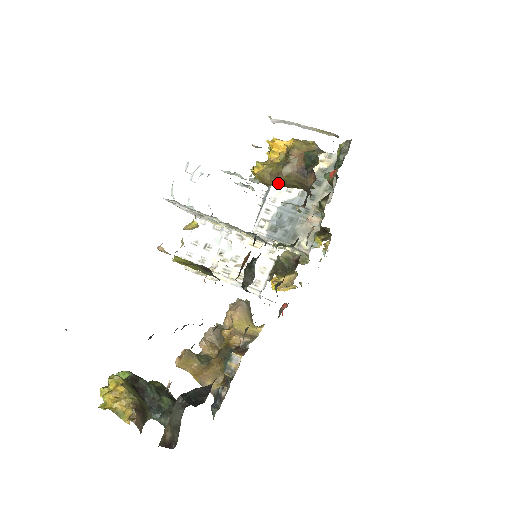
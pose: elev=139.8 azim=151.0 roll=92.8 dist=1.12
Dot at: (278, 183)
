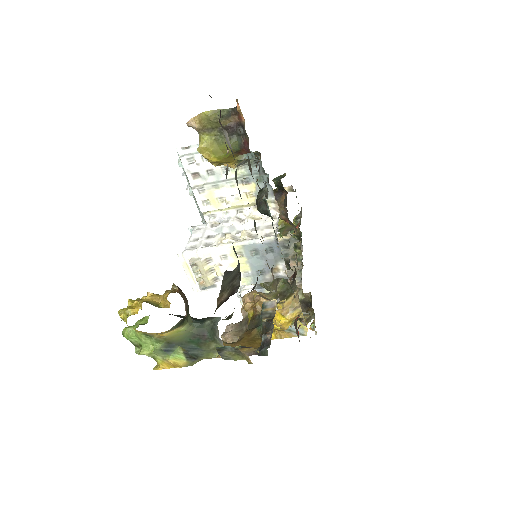
Dot at: occluded
